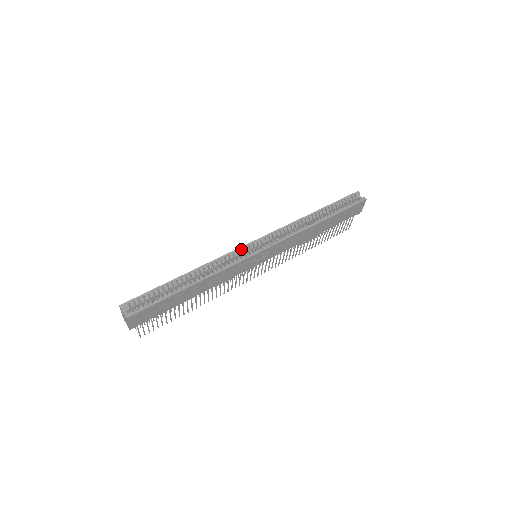
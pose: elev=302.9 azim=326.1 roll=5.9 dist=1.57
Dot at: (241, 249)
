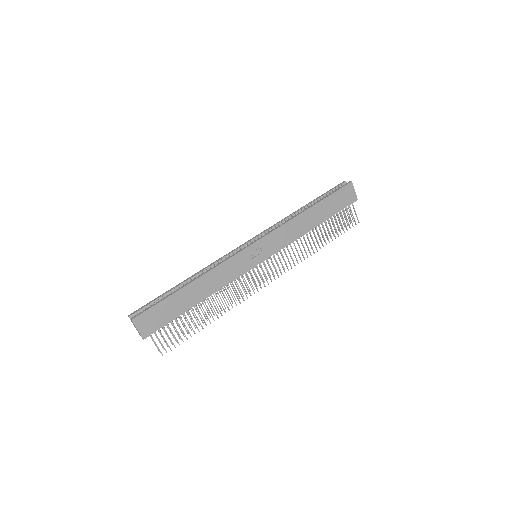
Dot at: (235, 250)
